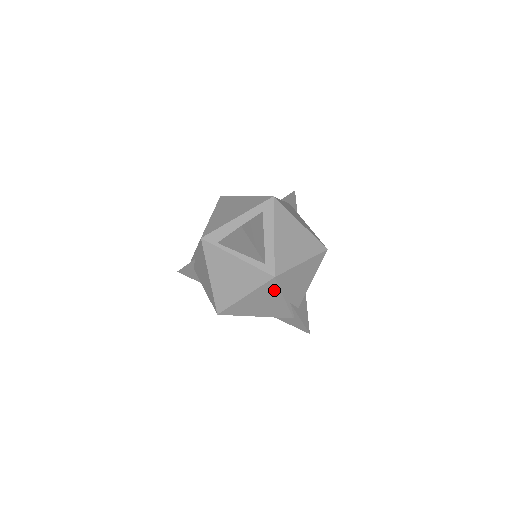
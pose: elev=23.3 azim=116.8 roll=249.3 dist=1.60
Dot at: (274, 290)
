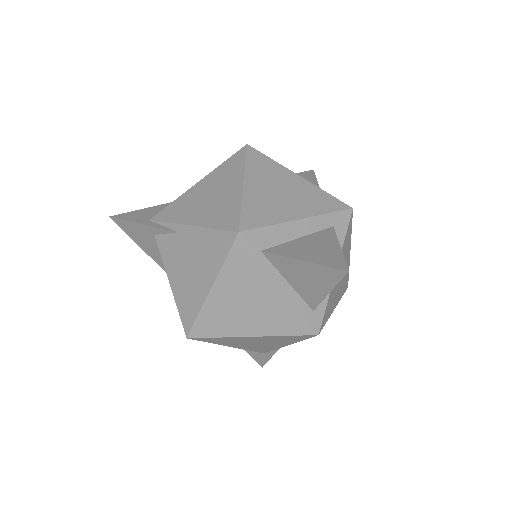
Dot at: (294, 339)
